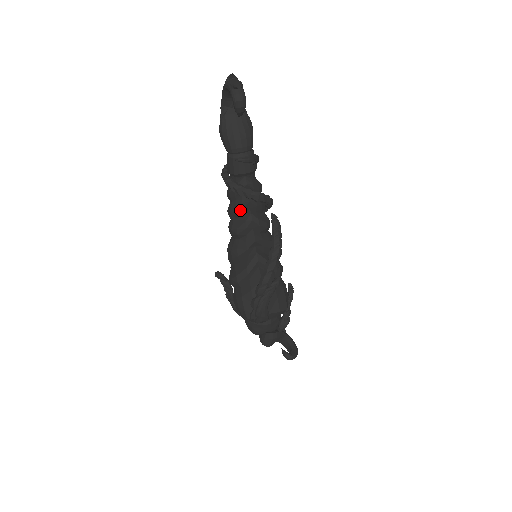
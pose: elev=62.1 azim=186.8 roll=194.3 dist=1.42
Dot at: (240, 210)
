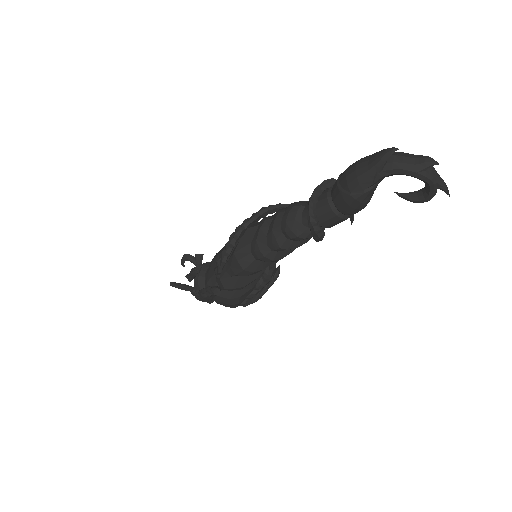
Dot at: (299, 246)
